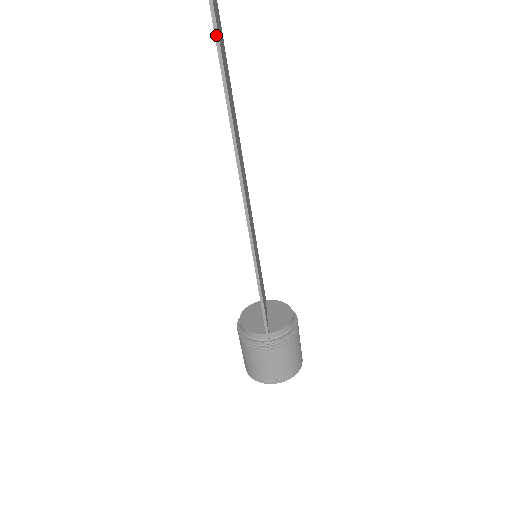
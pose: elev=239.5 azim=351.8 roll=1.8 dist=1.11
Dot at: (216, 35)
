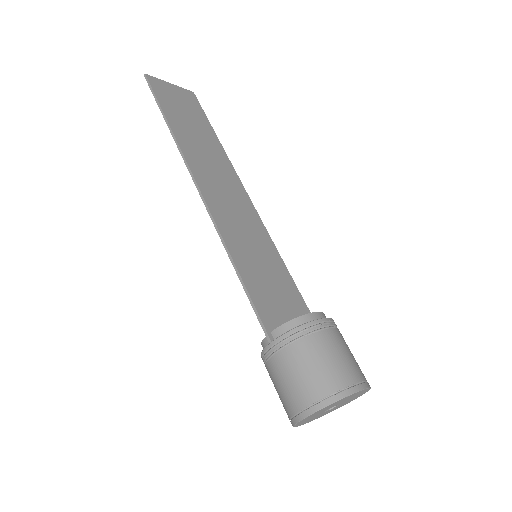
Dot at: (156, 99)
